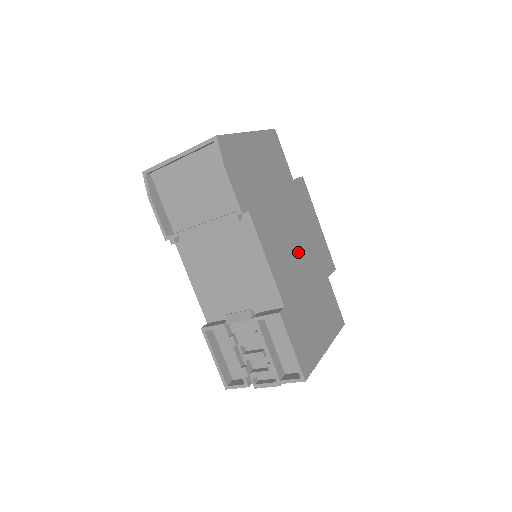
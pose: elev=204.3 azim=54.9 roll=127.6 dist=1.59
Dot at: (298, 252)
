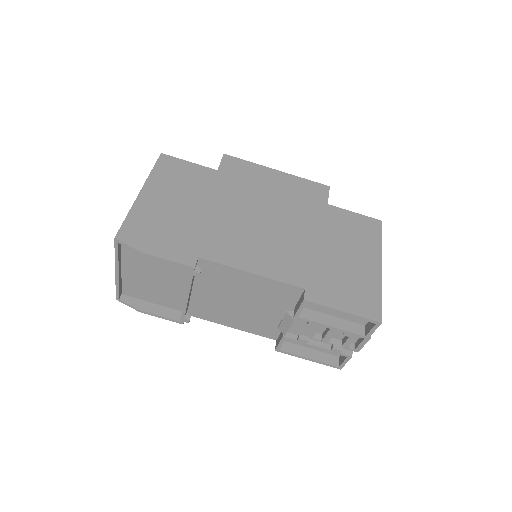
Dot at: (277, 225)
